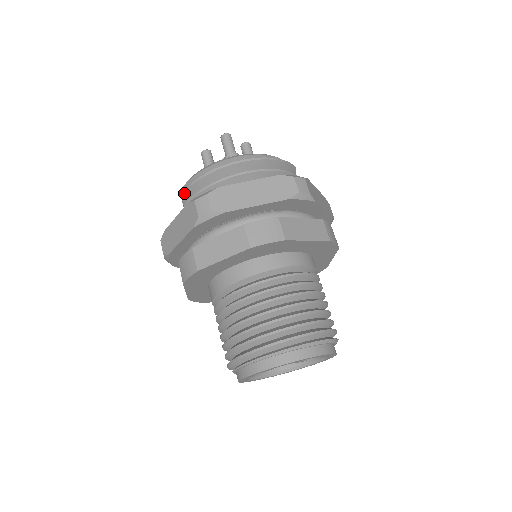
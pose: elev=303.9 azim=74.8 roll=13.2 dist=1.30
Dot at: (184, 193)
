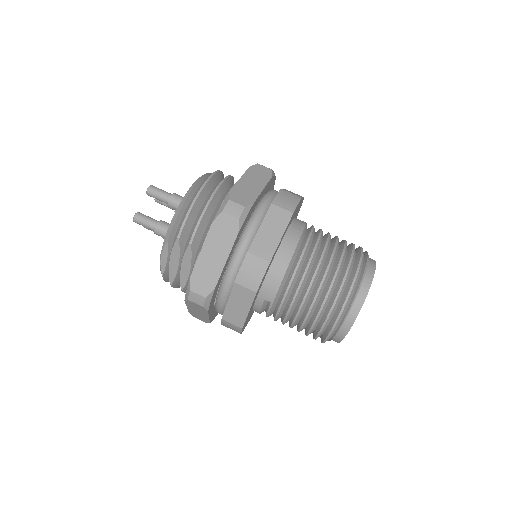
Dot at: (181, 234)
